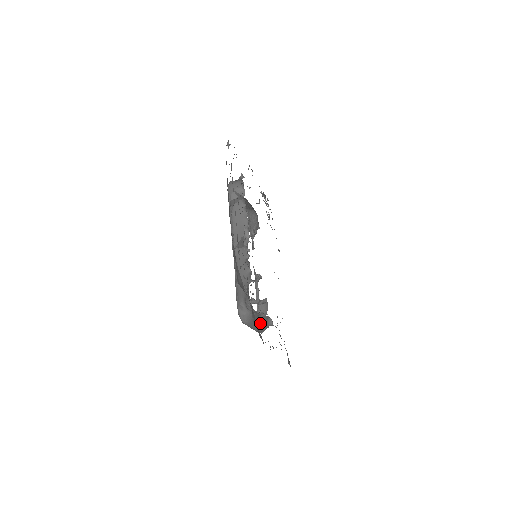
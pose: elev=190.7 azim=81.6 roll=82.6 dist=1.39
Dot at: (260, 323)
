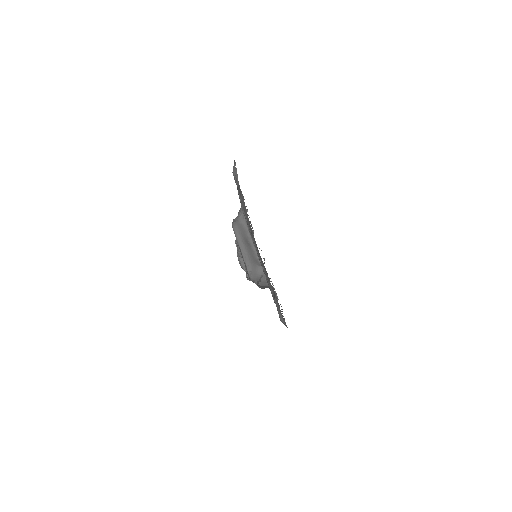
Dot at: (249, 250)
